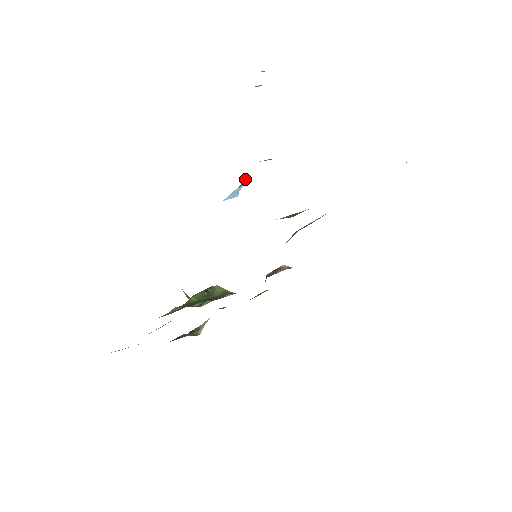
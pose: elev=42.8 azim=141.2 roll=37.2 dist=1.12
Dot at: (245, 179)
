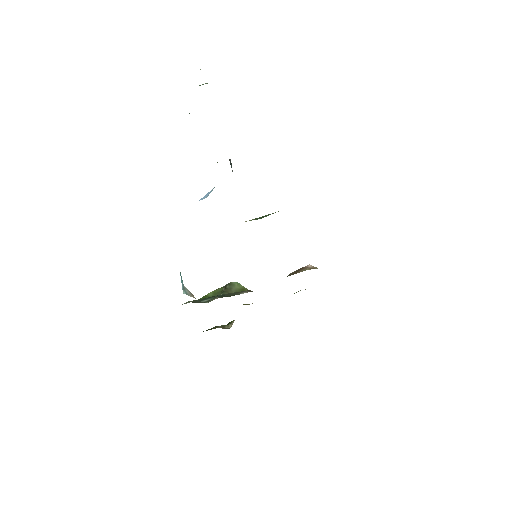
Dot at: occluded
